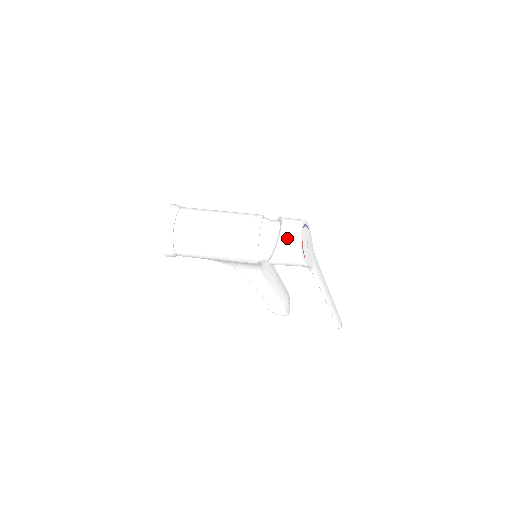
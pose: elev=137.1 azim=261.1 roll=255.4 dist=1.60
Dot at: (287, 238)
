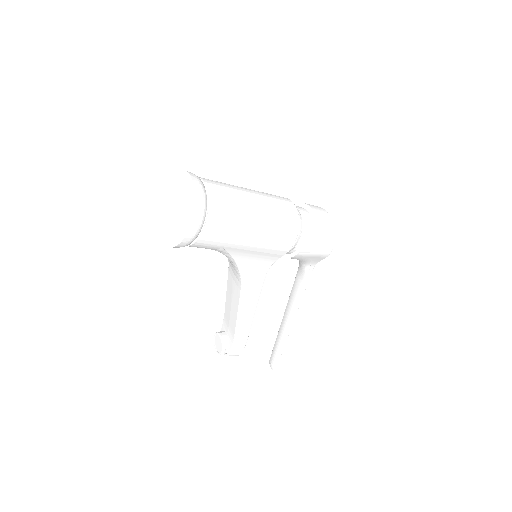
Dot at: (322, 218)
